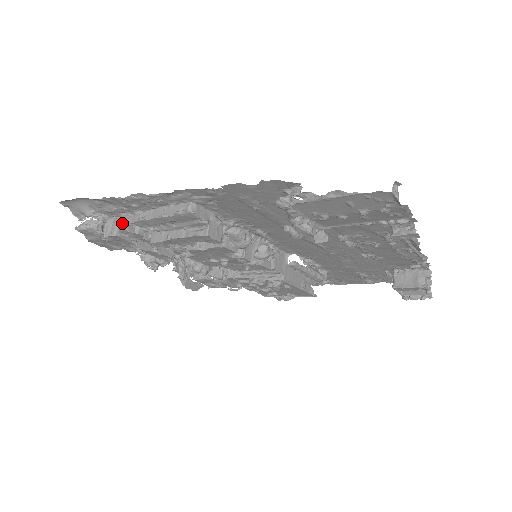
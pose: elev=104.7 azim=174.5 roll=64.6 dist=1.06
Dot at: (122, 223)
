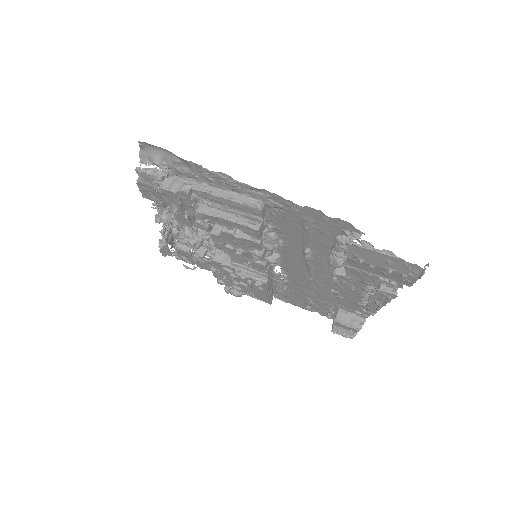
Dot at: (185, 185)
